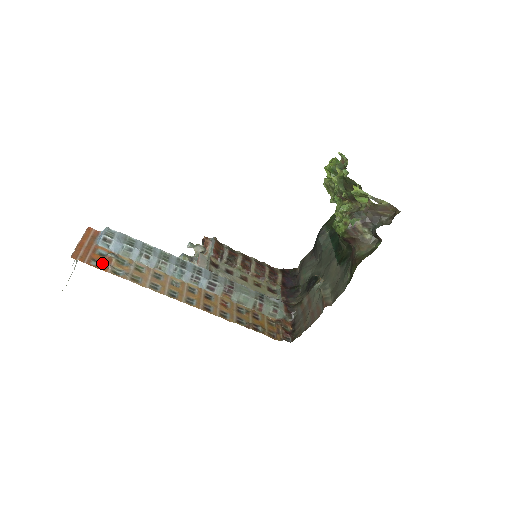
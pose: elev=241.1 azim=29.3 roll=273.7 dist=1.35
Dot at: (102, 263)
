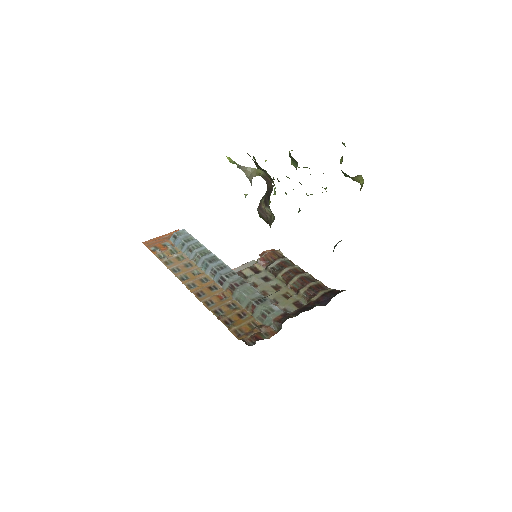
Dot at: (158, 249)
